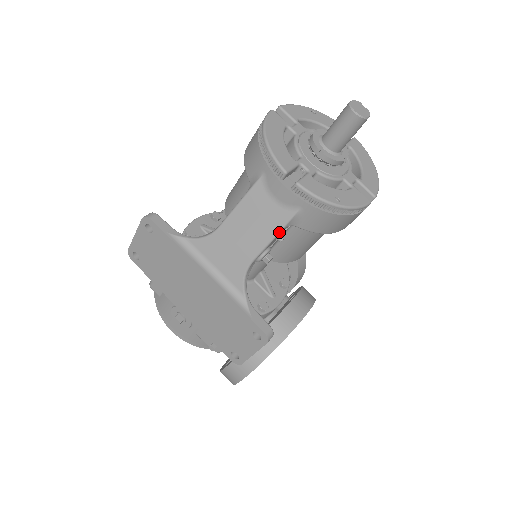
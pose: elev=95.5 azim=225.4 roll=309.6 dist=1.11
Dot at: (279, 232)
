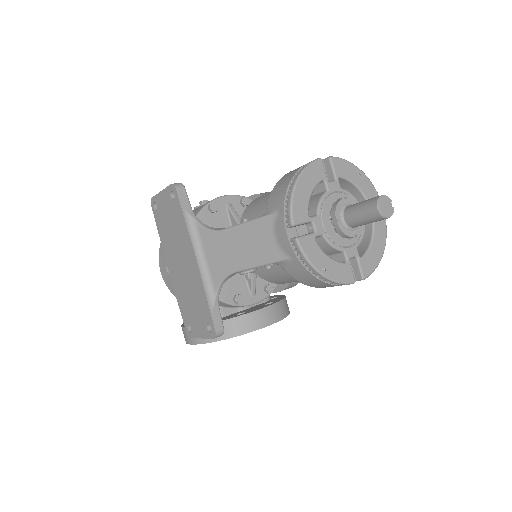
Dot at: (266, 264)
